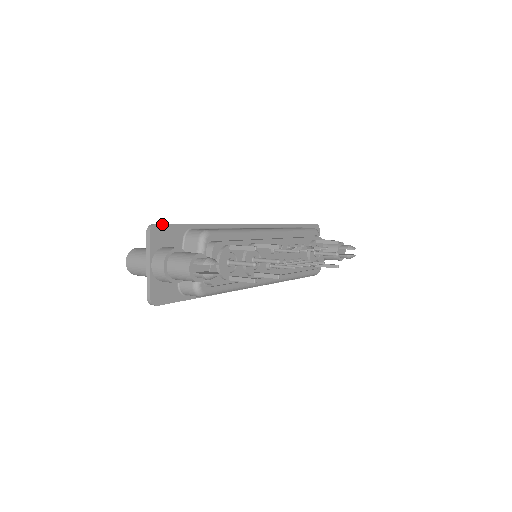
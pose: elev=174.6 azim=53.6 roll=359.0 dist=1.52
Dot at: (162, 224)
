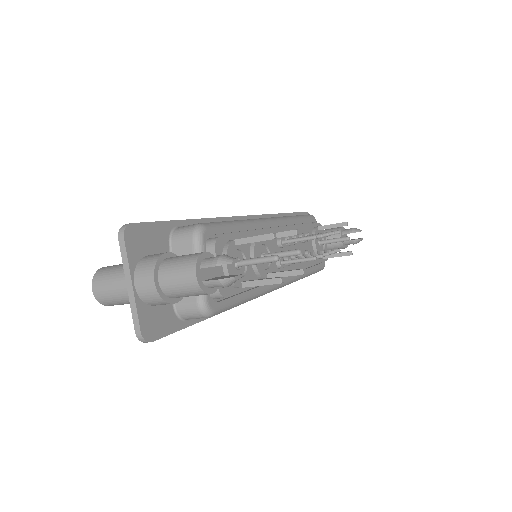
Dot at: (138, 223)
